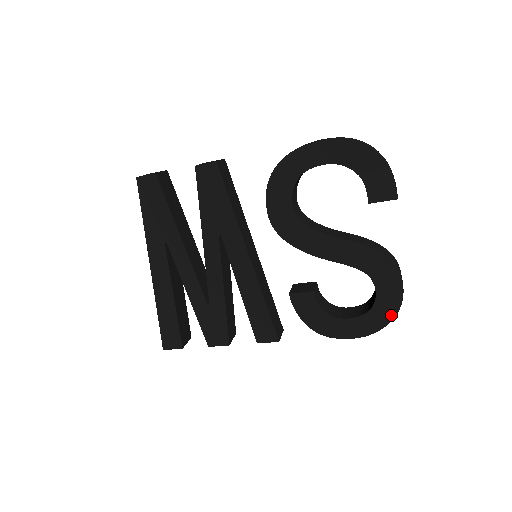
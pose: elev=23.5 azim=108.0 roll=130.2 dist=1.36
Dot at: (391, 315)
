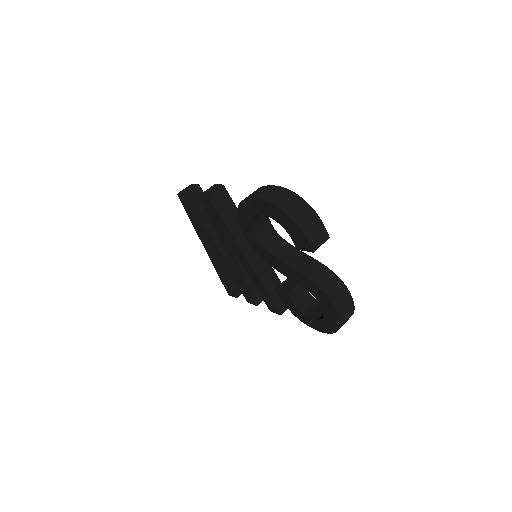
Dot at: (336, 327)
